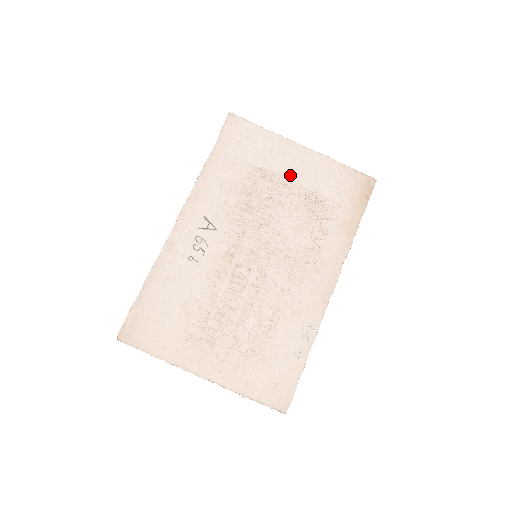
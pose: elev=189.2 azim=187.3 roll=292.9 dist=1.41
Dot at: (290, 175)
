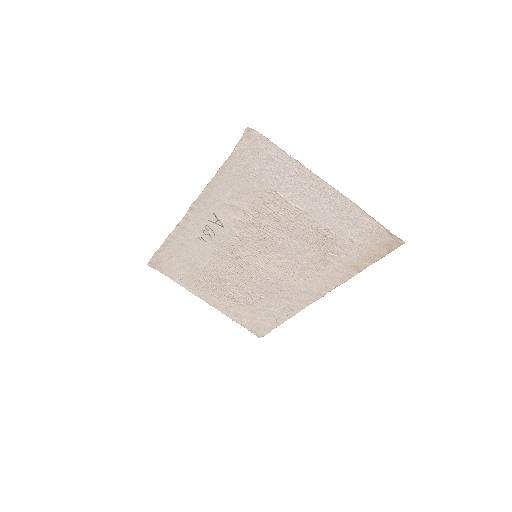
Dot at: (305, 208)
